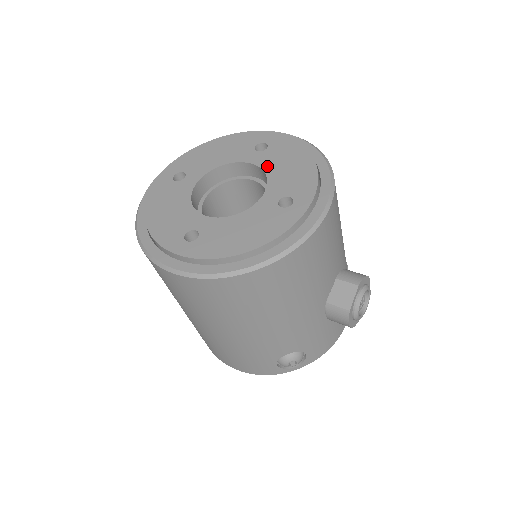
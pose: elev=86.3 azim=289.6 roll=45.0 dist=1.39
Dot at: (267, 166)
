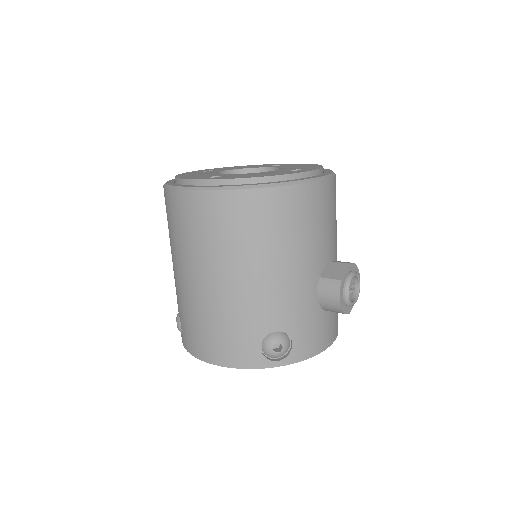
Dot at: (281, 167)
